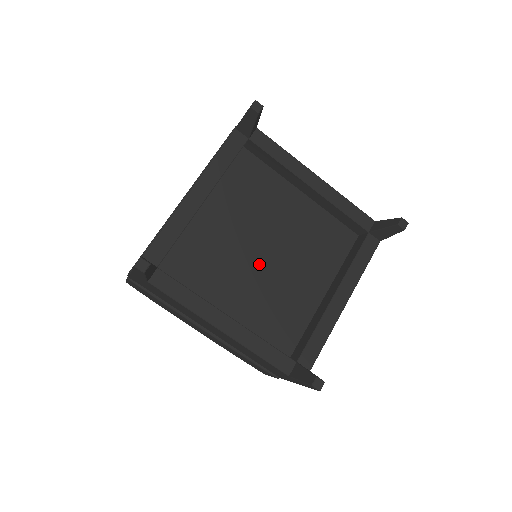
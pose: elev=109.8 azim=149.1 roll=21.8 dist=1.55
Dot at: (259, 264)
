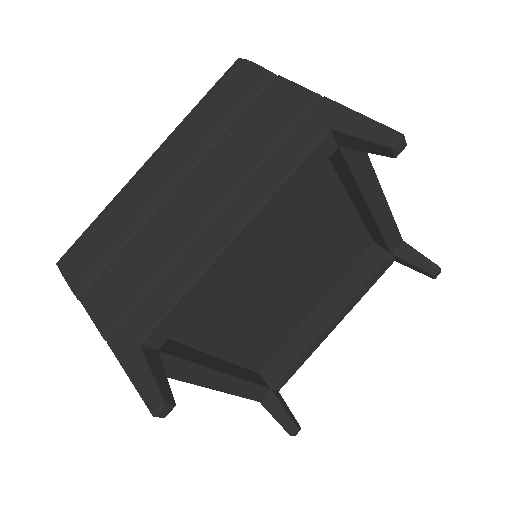
Dot at: (268, 292)
